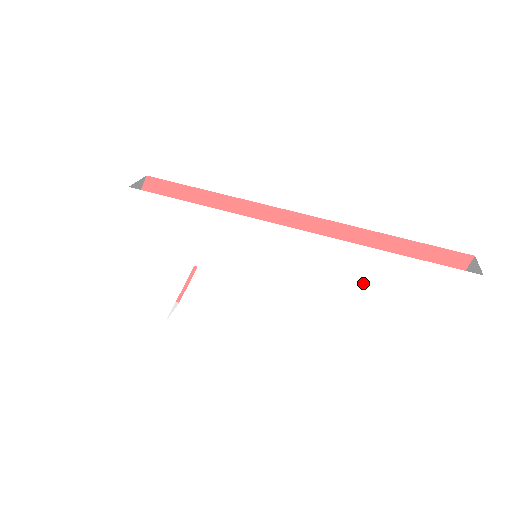
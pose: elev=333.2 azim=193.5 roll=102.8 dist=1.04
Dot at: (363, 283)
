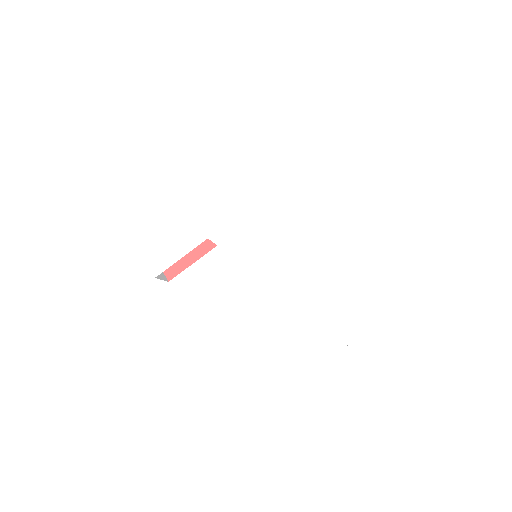
Dot at: (330, 299)
